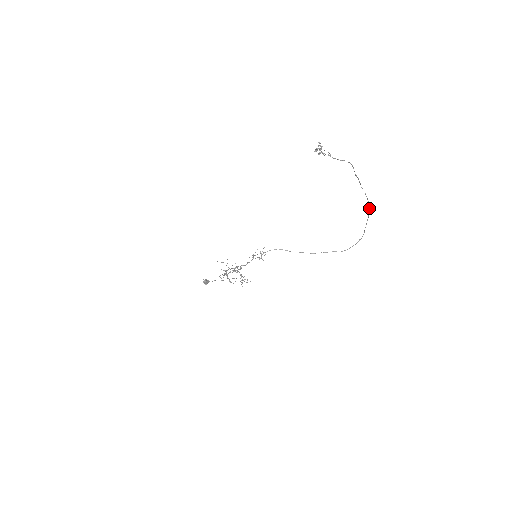
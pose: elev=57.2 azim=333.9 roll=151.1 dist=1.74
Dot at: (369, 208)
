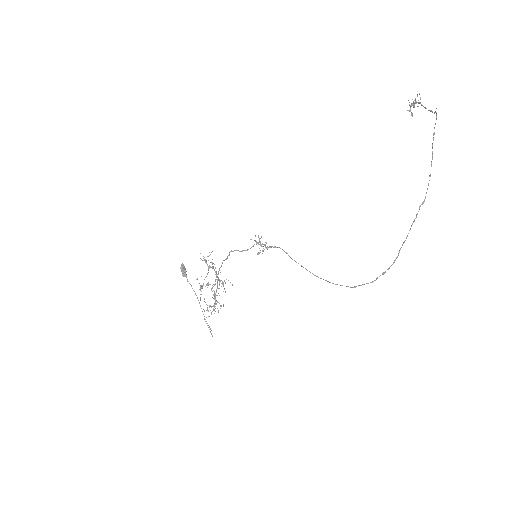
Dot at: (425, 198)
